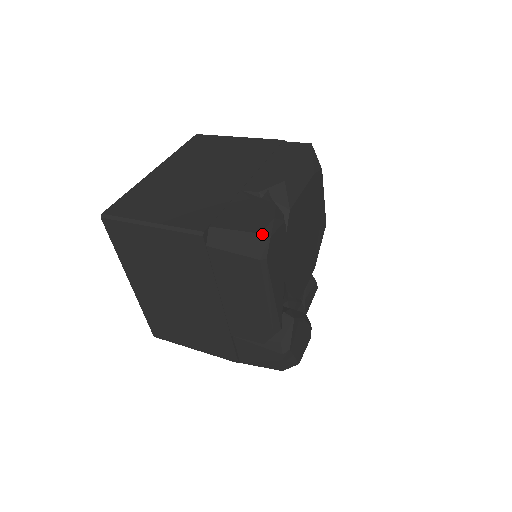
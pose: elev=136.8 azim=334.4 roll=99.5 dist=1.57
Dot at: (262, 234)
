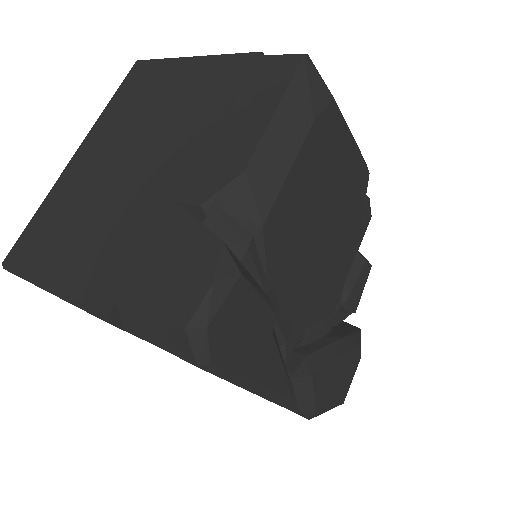
Dot at: (189, 328)
